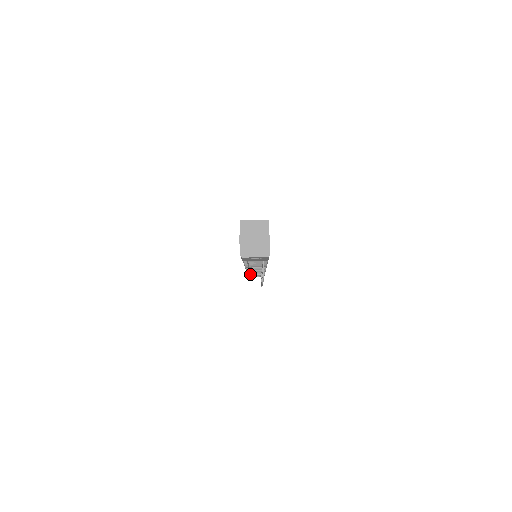
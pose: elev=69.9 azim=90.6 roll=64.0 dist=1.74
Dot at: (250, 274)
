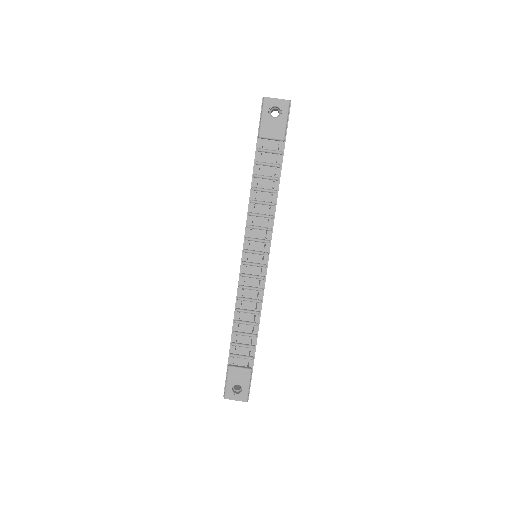
Dot at: (231, 365)
